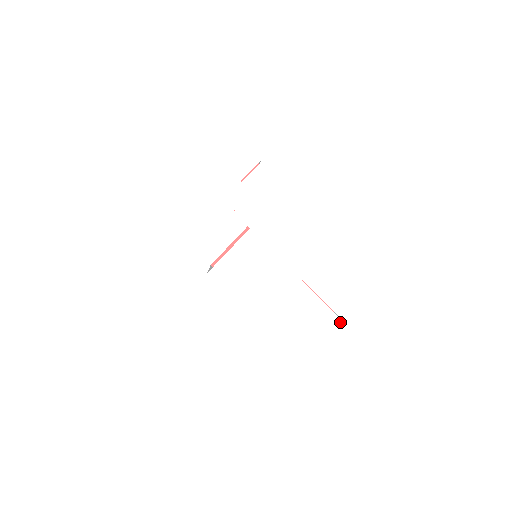
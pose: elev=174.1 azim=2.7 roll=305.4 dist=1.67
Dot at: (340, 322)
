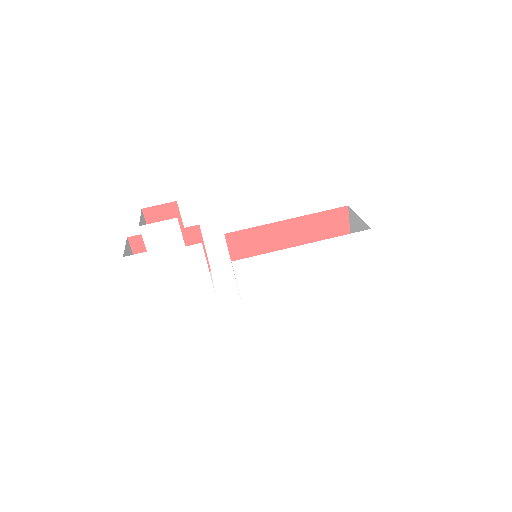
Dot at: (362, 233)
